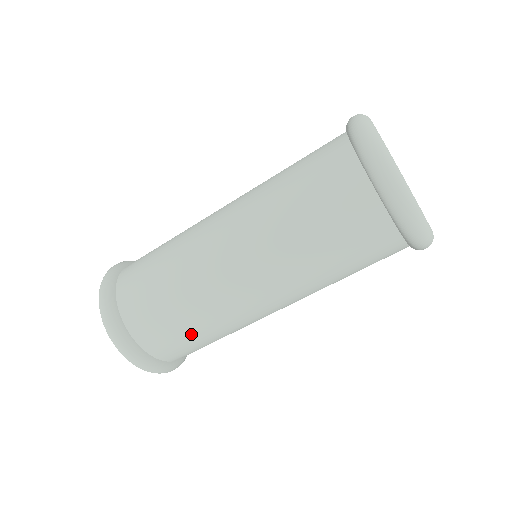
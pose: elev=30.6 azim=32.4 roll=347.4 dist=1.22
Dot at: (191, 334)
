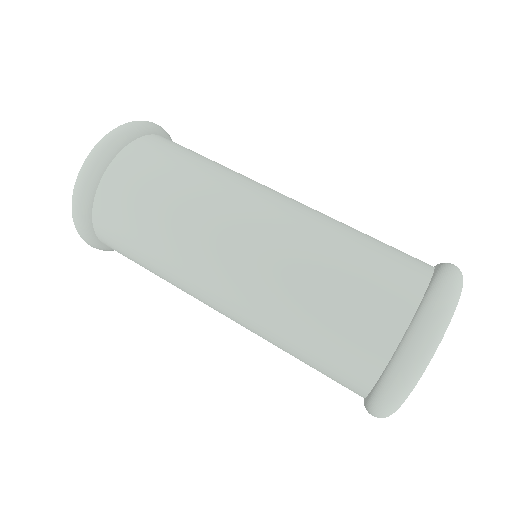
Dot at: occluded
